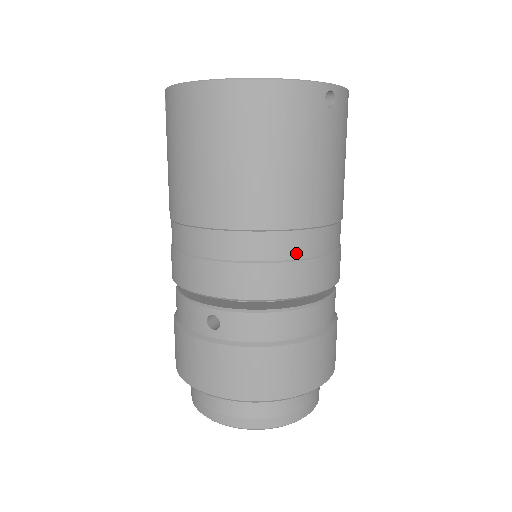
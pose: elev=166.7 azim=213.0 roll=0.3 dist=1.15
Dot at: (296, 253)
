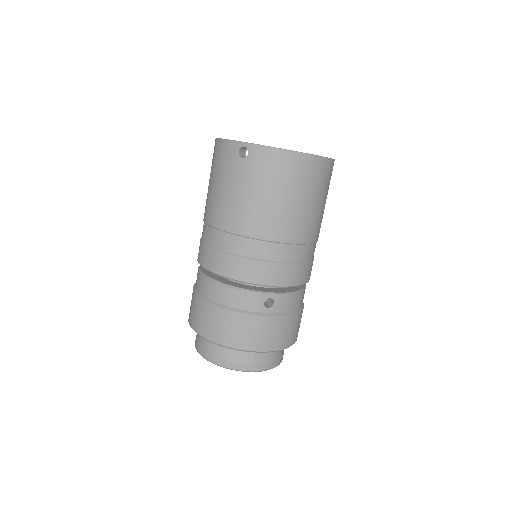
Dot at: (312, 256)
